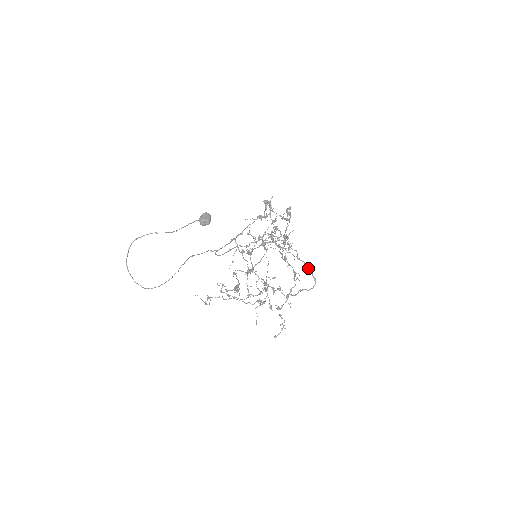
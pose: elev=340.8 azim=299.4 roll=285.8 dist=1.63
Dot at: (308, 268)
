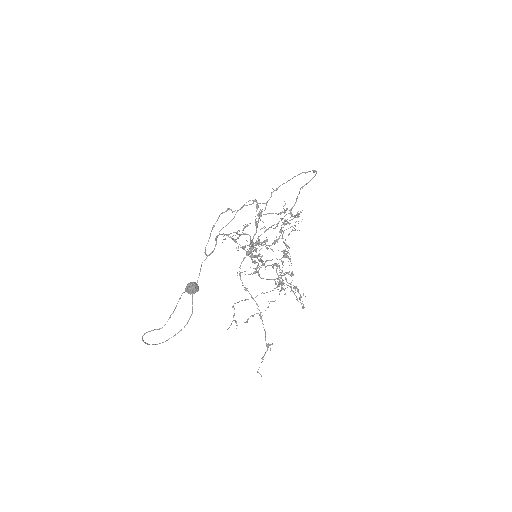
Dot at: (305, 173)
